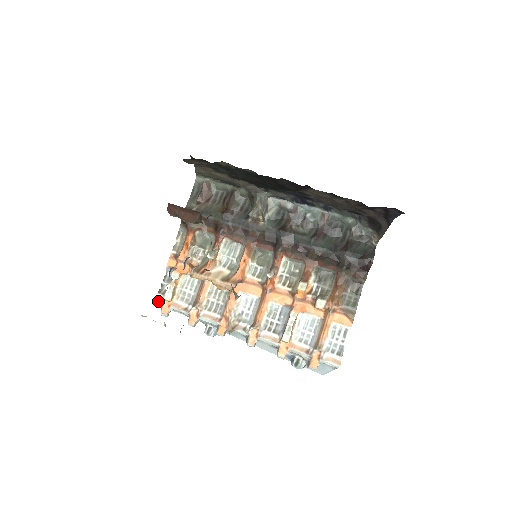
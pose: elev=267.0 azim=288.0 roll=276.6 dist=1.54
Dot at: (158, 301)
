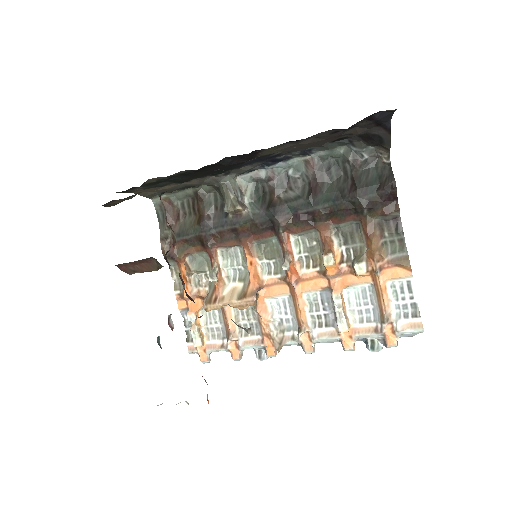
Dot at: (191, 351)
